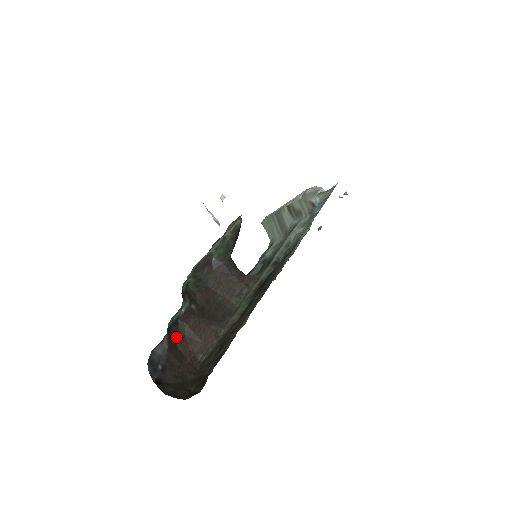
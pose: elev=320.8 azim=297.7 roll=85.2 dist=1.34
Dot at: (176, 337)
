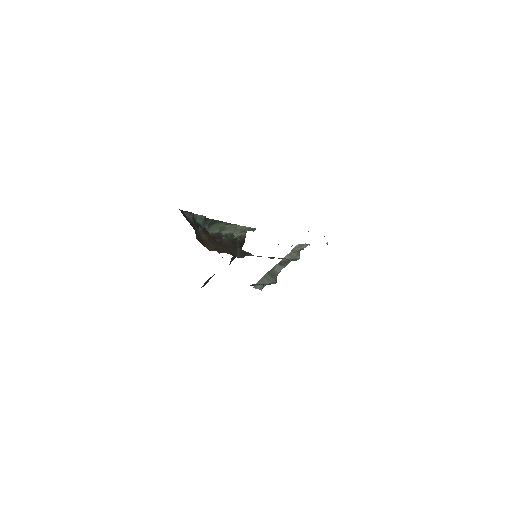
Dot at: occluded
